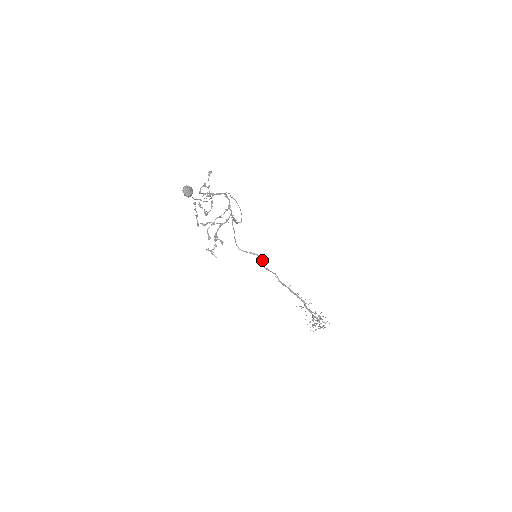
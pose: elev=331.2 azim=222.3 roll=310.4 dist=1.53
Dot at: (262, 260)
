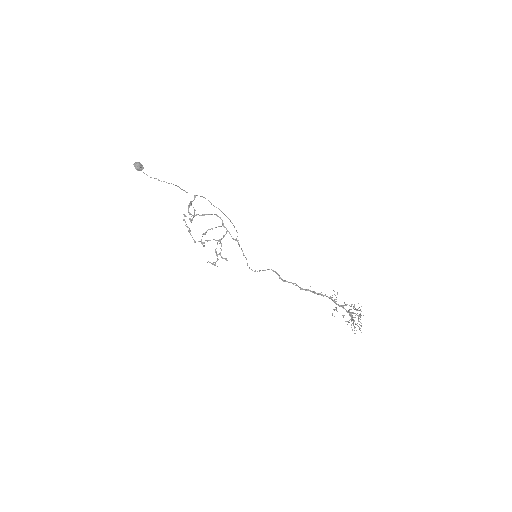
Dot at: (276, 273)
